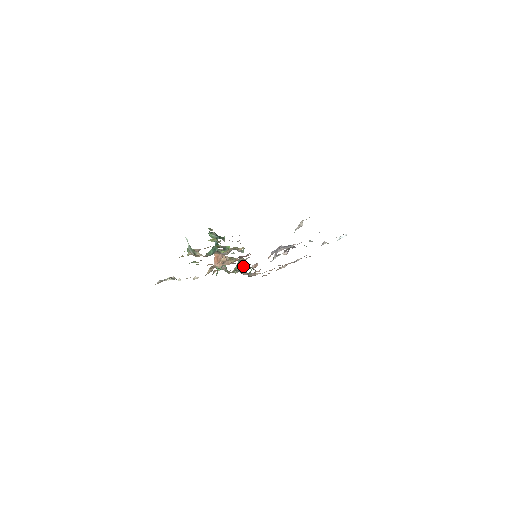
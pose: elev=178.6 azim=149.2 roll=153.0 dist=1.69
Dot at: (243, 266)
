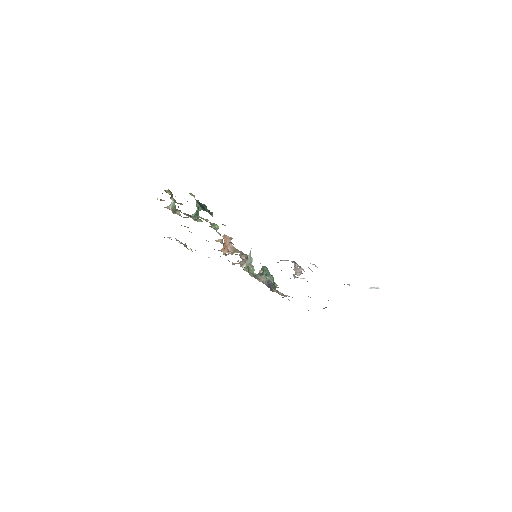
Dot at: (264, 274)
